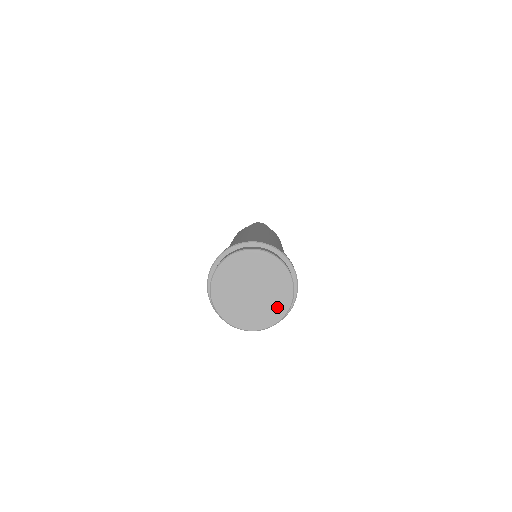
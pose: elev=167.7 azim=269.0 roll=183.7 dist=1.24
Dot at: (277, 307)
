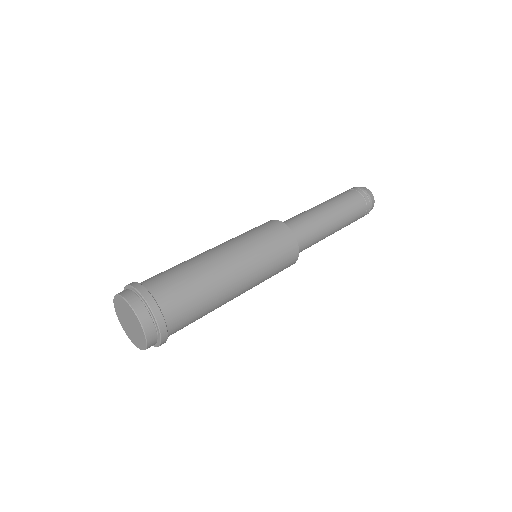
Dot at: (141, 342)
